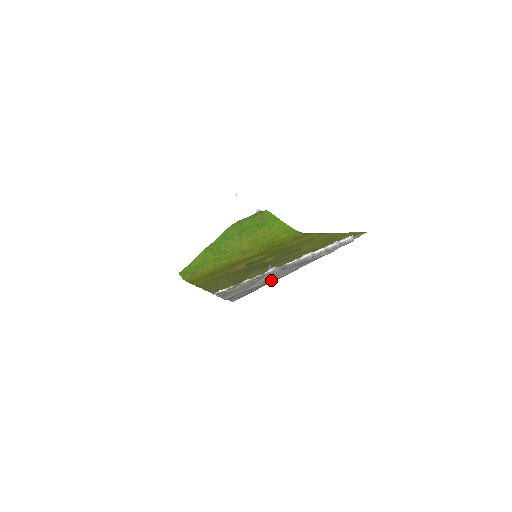
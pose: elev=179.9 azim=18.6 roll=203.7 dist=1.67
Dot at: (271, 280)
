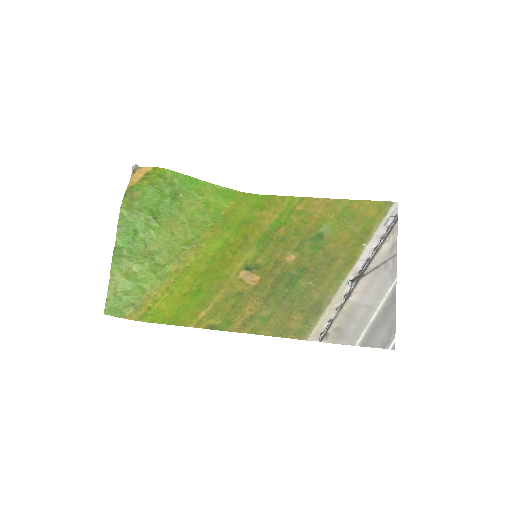
Dot at: (386, 302)
